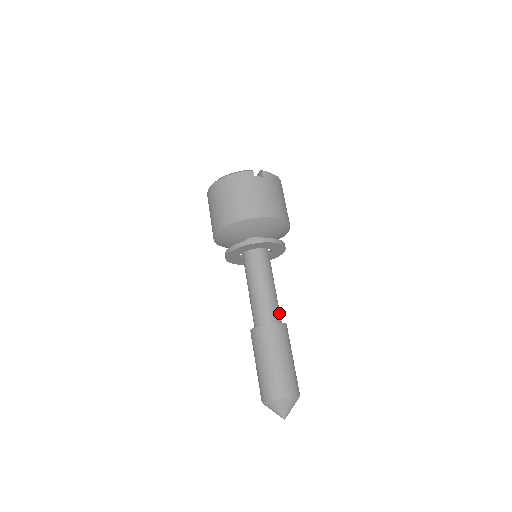
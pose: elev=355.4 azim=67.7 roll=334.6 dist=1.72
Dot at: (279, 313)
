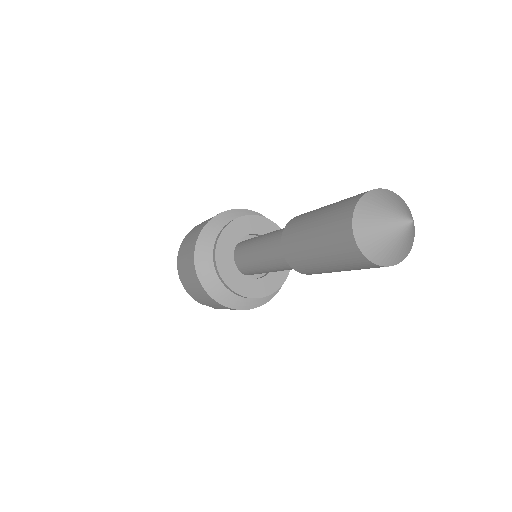
Dot at: occluded
